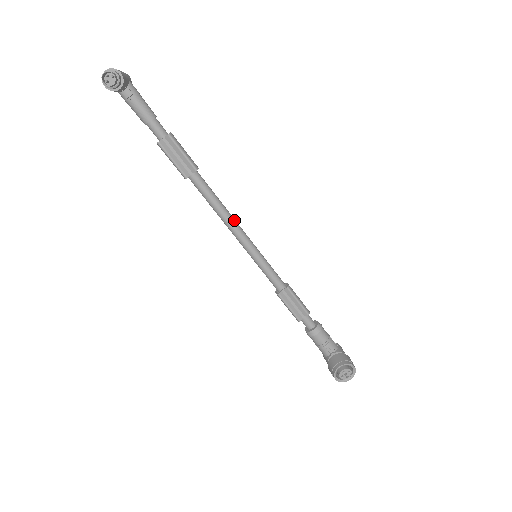
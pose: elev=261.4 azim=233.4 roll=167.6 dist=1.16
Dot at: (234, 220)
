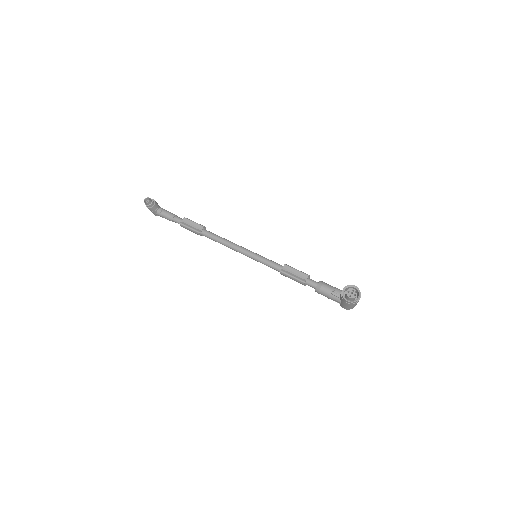
Dot at: occluded
